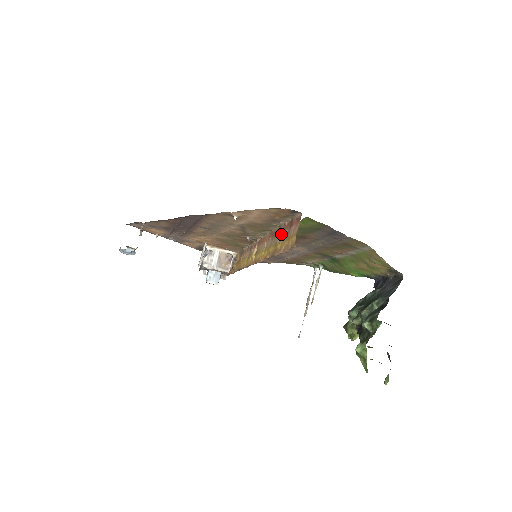
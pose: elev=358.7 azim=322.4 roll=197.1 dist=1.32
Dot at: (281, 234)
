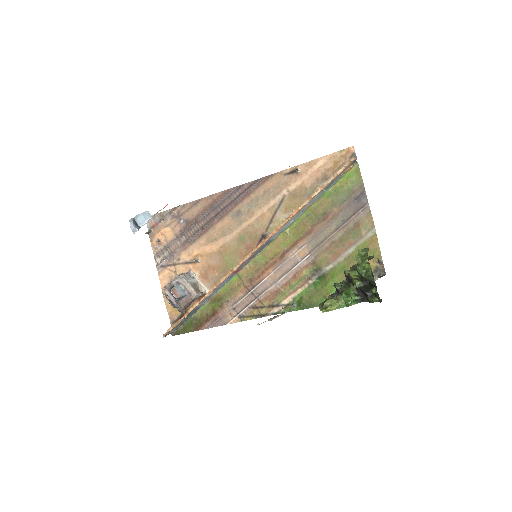
Dot at: (323, 190)
